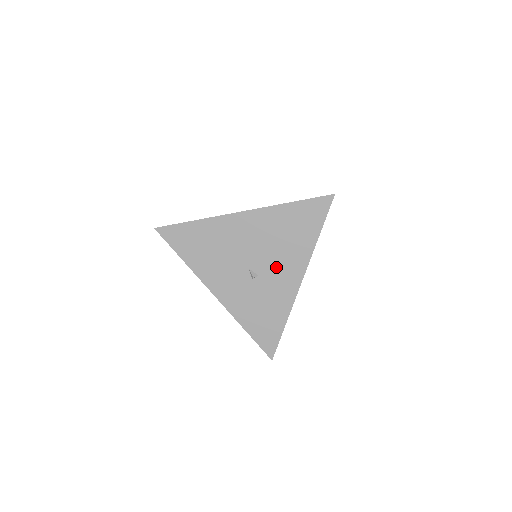
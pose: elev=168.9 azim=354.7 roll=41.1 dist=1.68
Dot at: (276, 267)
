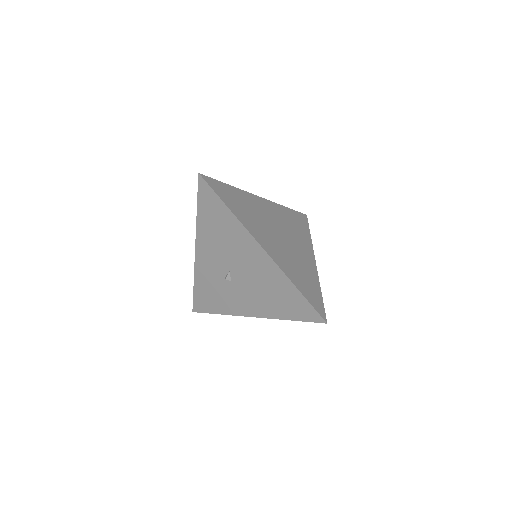
Dot at: (246, 293)
